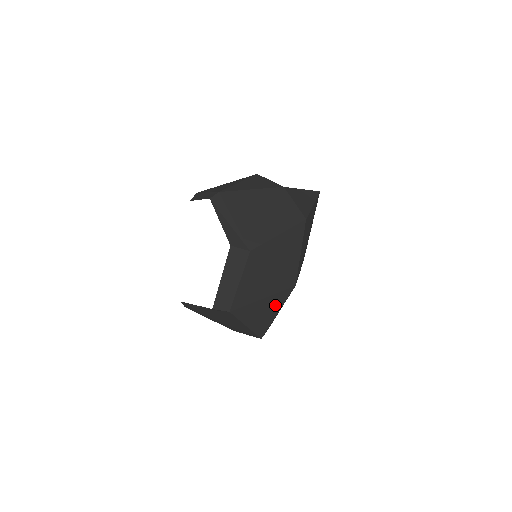
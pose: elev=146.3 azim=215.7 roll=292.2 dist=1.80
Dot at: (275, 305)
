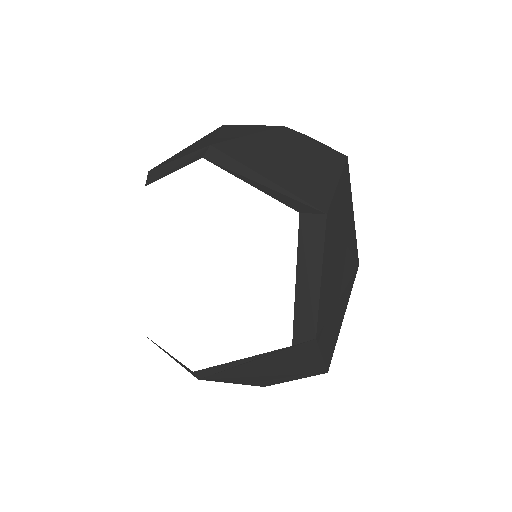
Dot at: (343, 306)
